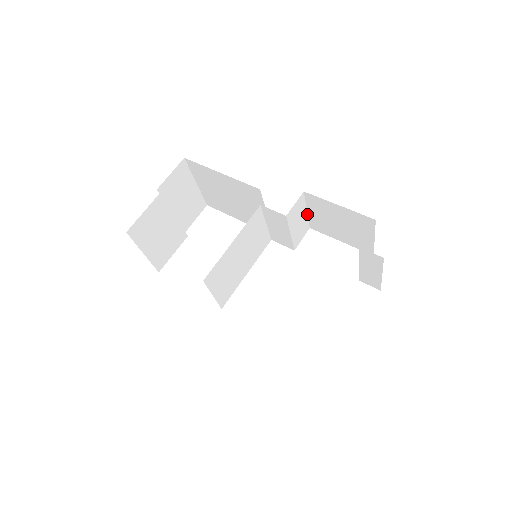
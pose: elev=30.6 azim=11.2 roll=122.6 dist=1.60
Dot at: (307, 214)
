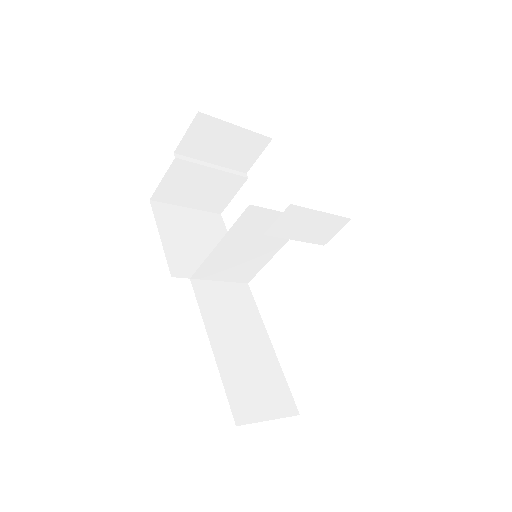
Dot at: (328, 213)
